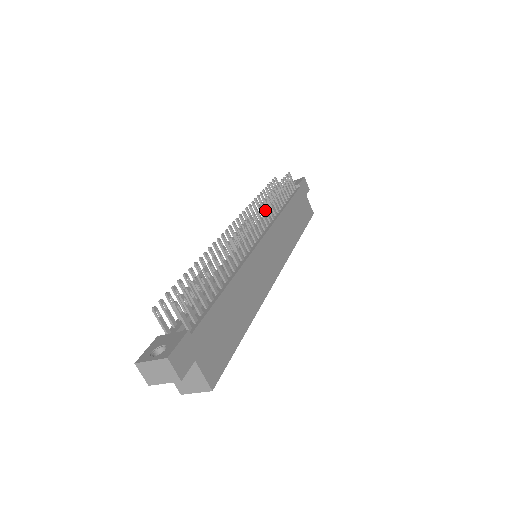
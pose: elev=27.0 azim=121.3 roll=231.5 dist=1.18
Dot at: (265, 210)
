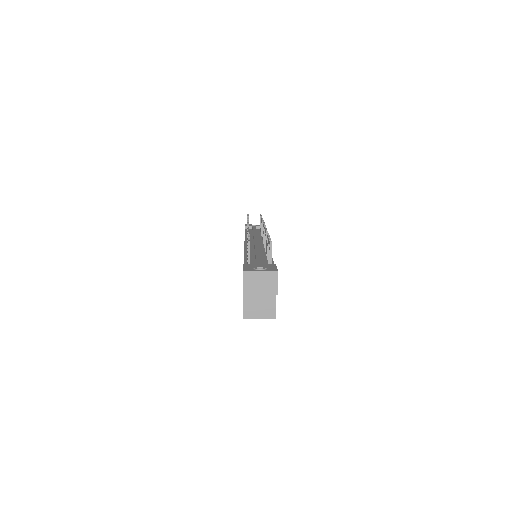
Dot at: occluded
